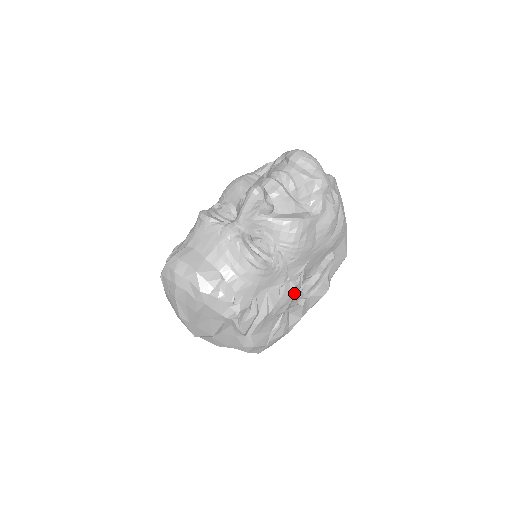
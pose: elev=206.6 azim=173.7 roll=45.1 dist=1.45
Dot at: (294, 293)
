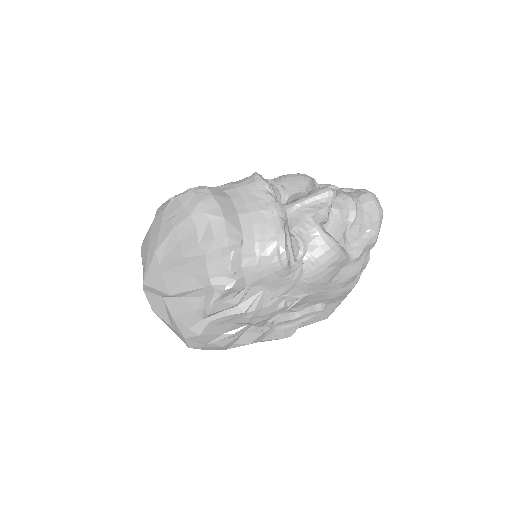
Dot at: (276, 313)
